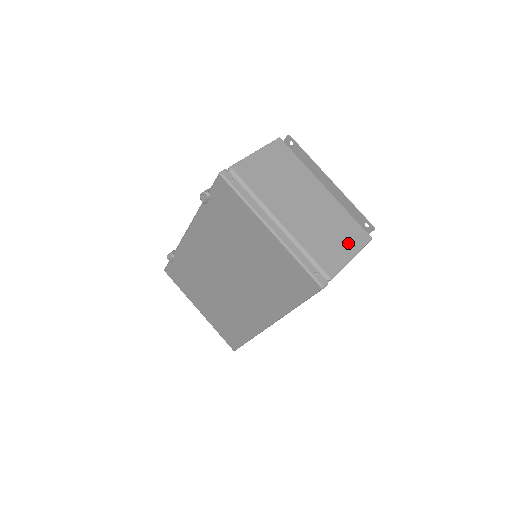
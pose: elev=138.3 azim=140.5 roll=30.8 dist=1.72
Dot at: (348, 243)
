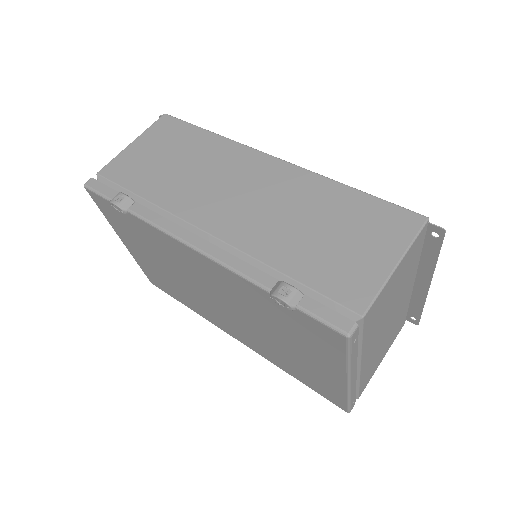
Dot at: (389, 345)
